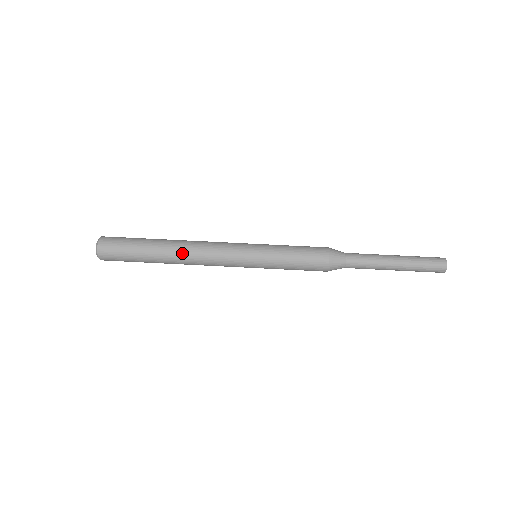
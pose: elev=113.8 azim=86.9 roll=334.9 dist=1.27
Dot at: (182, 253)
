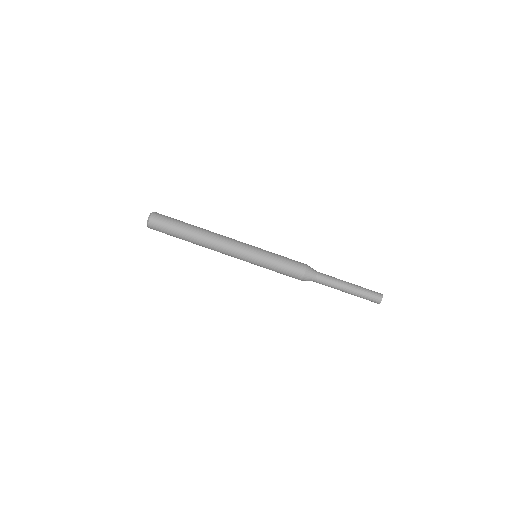
Dot at: (208, 236)
